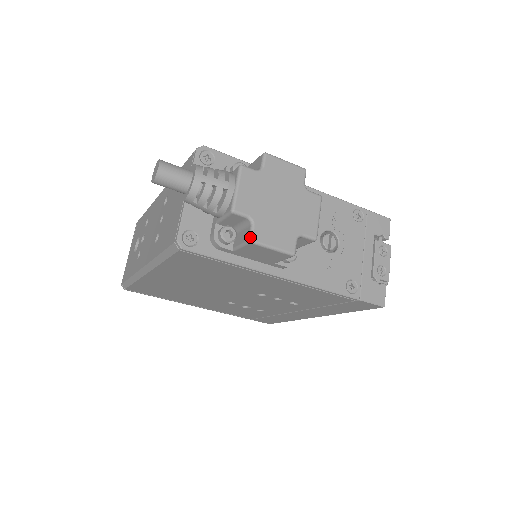
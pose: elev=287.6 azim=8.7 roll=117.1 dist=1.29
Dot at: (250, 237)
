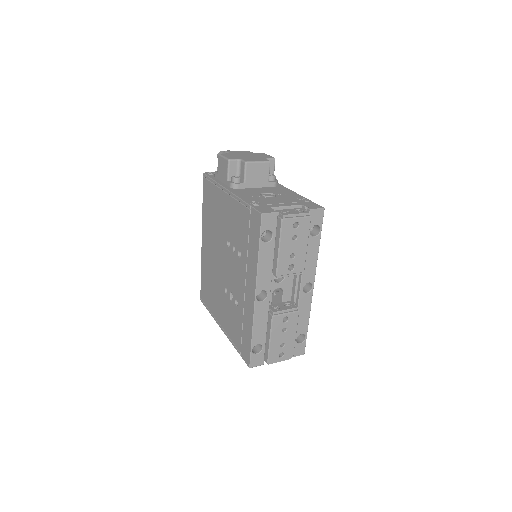
Dot at: (220, 154)
